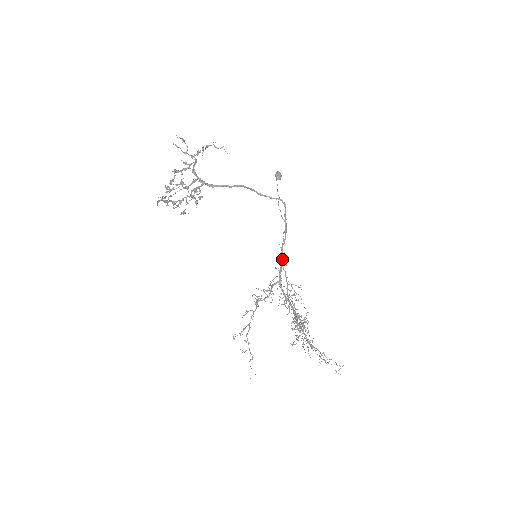
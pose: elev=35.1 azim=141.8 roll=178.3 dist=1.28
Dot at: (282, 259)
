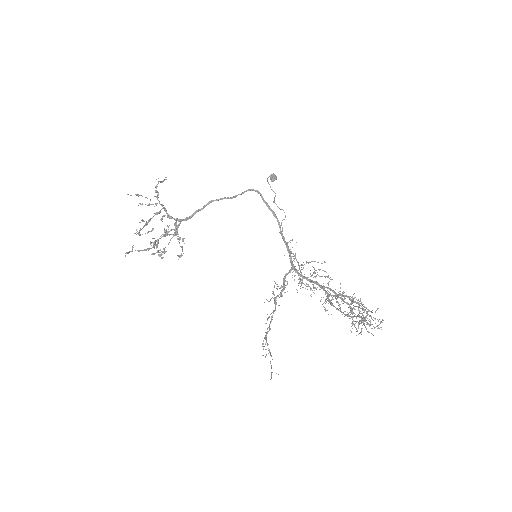
Dot at: (286, 244)
